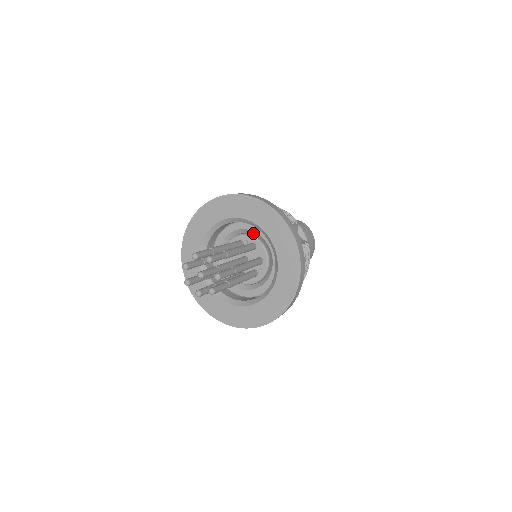
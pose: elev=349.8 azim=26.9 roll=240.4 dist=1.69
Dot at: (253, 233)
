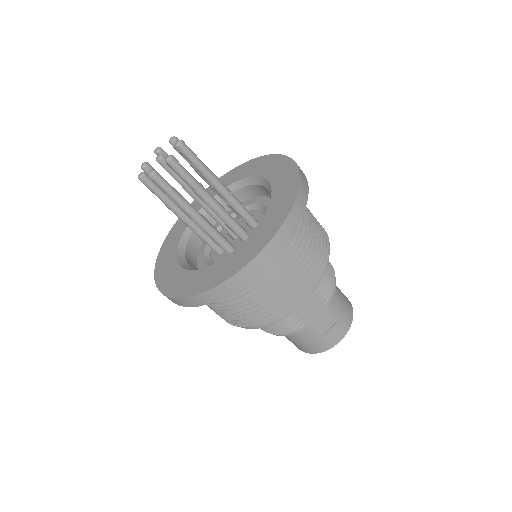
Dot at: occluded
